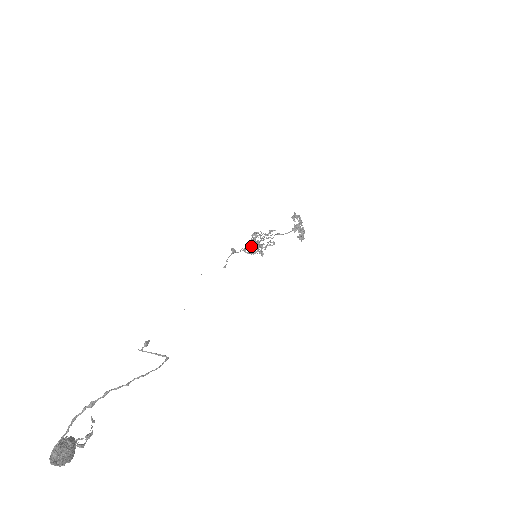
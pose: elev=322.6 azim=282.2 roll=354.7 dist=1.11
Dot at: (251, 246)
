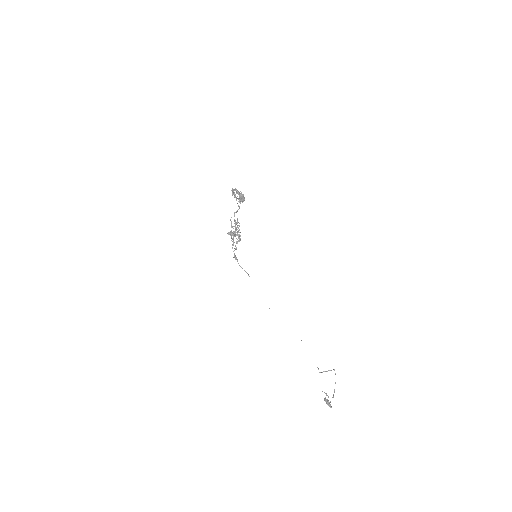
Dot at: occluded
